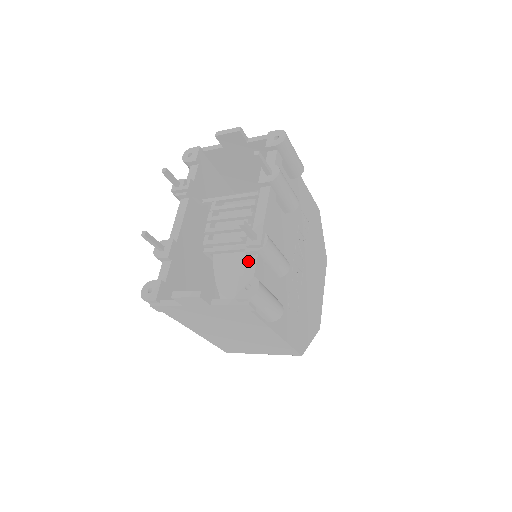
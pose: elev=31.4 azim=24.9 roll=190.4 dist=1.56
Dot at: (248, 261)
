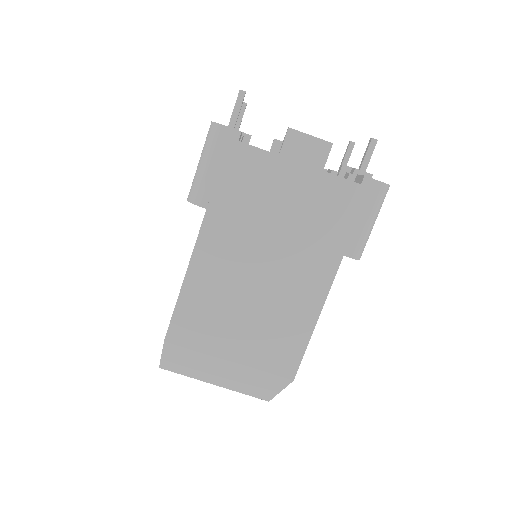
Dot at: occluded
